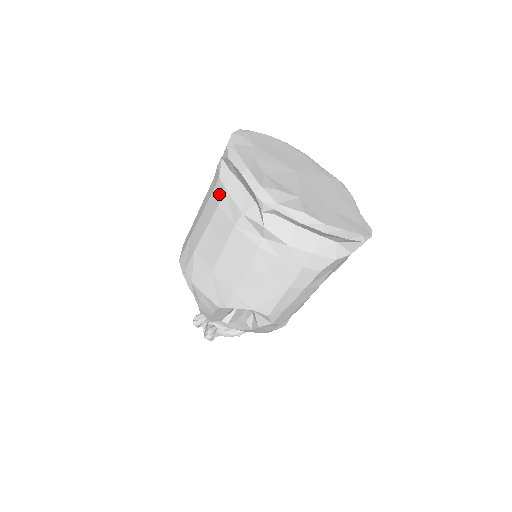
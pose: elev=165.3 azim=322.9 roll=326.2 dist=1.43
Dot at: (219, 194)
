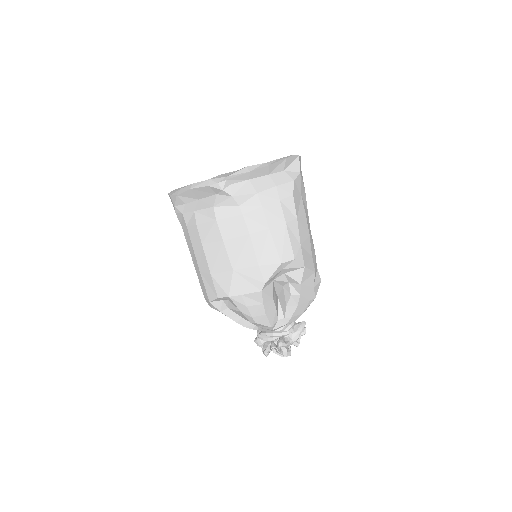
Dot at: (191, 221)
